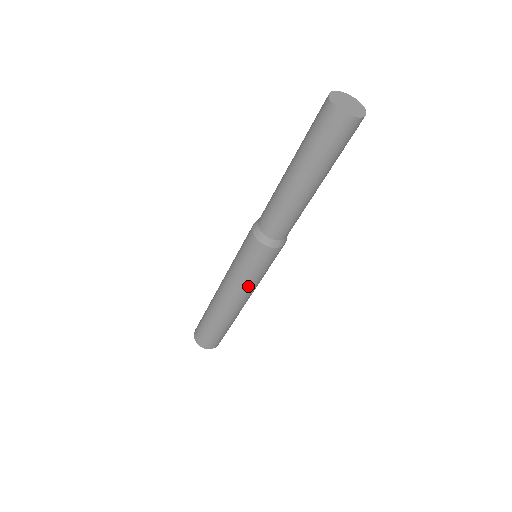
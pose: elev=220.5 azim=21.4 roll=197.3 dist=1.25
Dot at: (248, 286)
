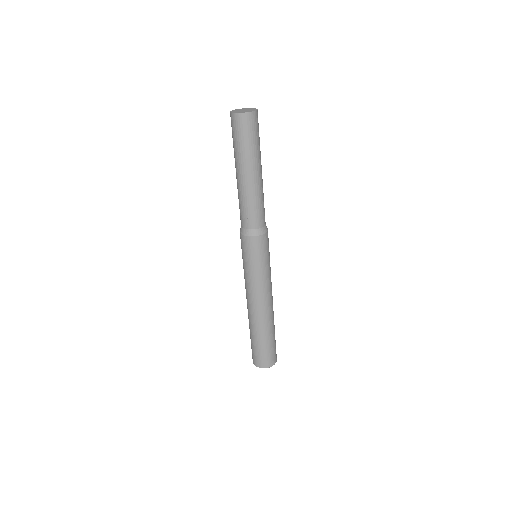
Dot at: (252, 282)
